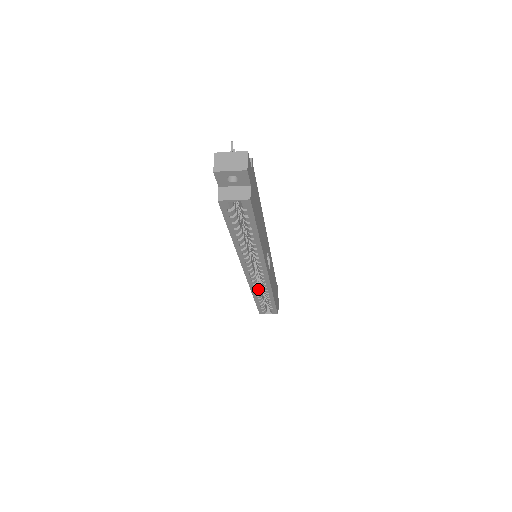
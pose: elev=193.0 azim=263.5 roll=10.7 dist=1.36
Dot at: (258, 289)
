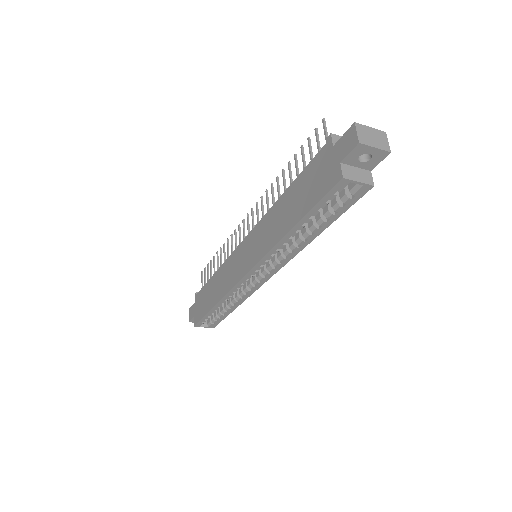
Dot at: (232, 295)
